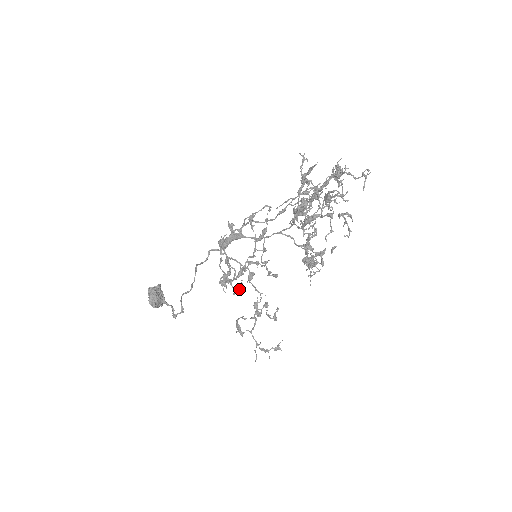
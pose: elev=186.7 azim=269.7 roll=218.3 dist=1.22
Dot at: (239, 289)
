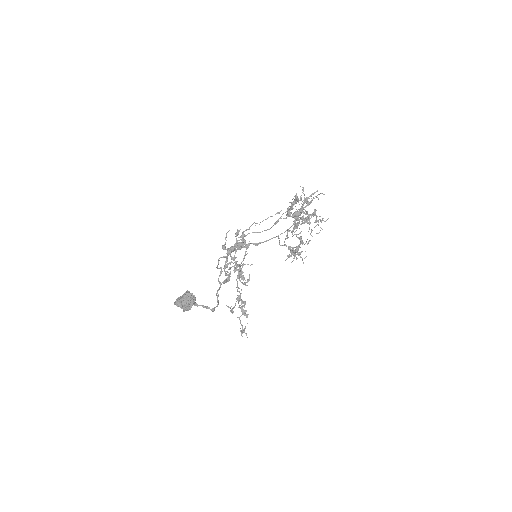
Dot at: (247, 281)
